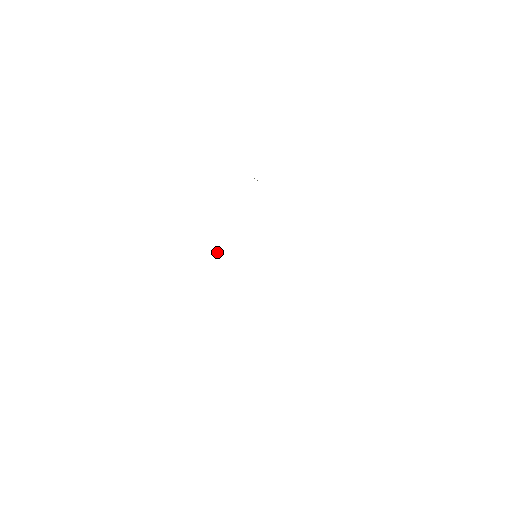
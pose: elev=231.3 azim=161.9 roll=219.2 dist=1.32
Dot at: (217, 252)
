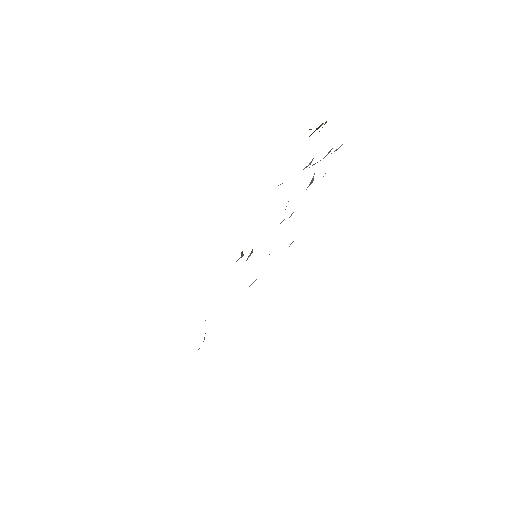
Dot at: occluded
